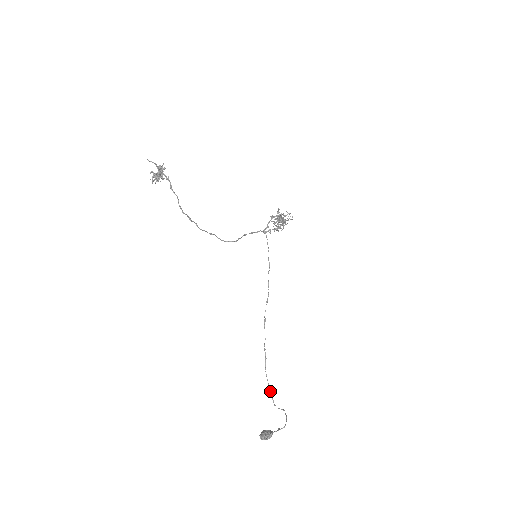
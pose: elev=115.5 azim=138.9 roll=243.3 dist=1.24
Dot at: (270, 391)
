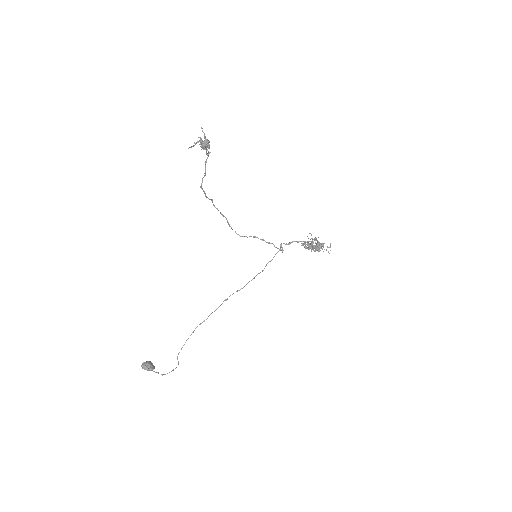
Dot at: occluded
